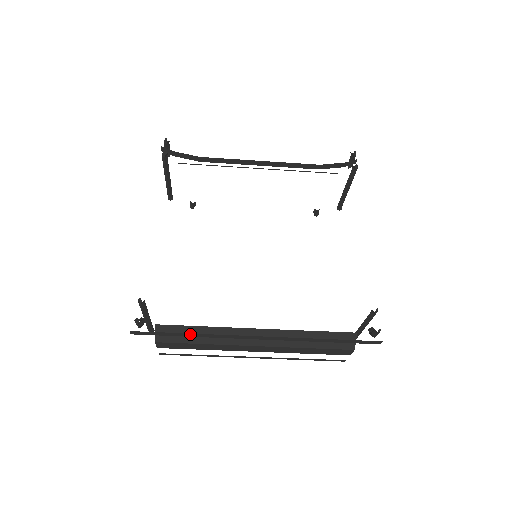
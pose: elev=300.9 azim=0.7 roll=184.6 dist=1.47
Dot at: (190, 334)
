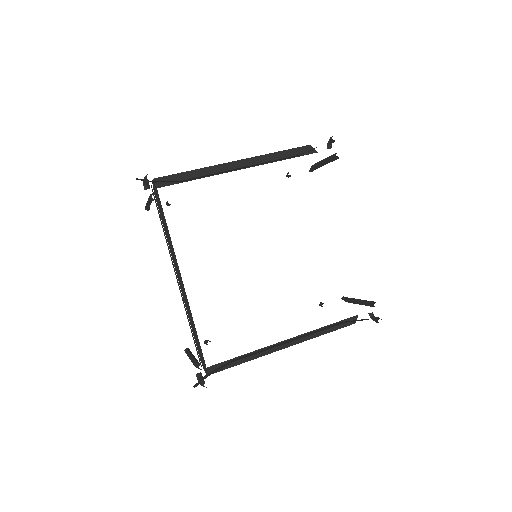
Dot at: occluded
